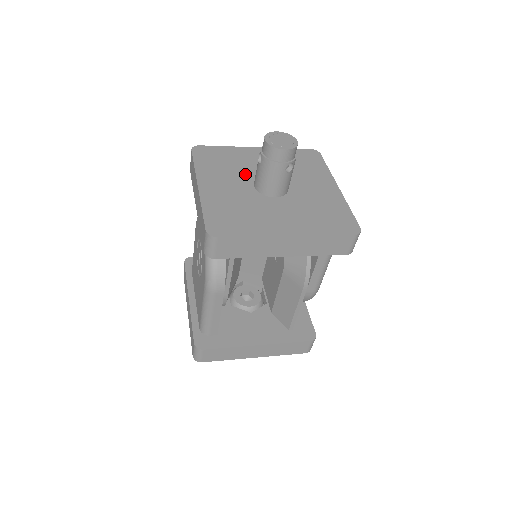
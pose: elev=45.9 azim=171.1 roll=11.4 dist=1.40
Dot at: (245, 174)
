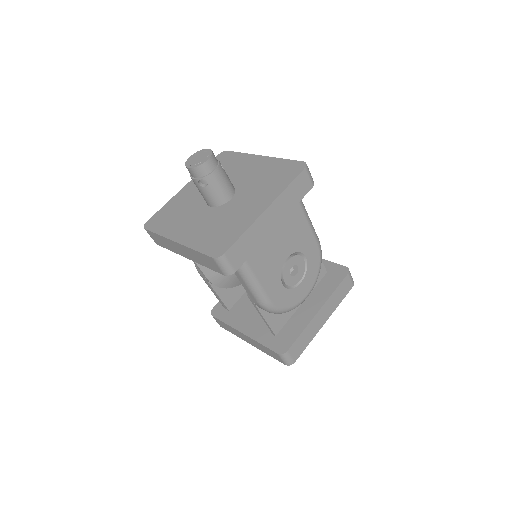
Dot at: occluded
